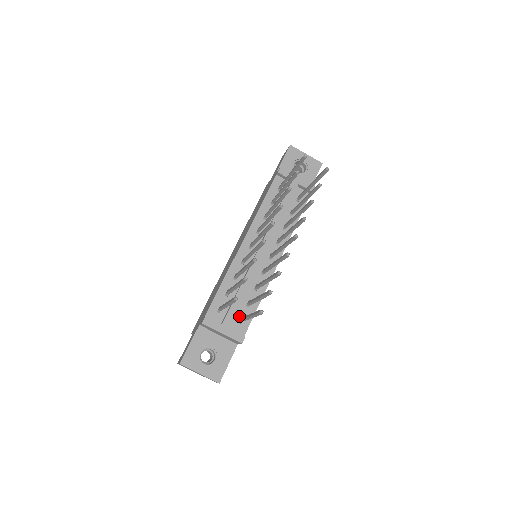
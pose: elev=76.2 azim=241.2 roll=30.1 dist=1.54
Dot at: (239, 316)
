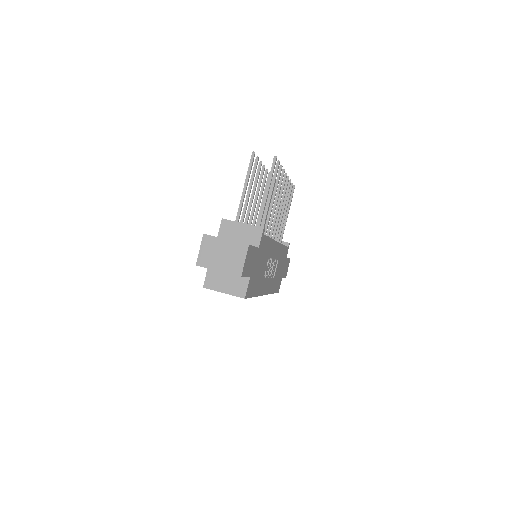
Dot at: occluded
